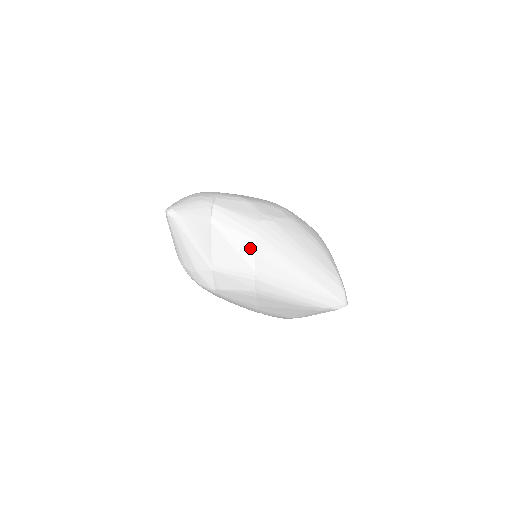
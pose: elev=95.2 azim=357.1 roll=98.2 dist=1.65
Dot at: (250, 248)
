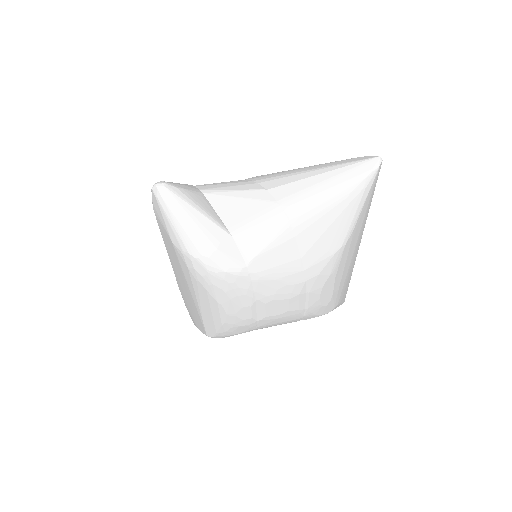
Dot at: (257, 188)
